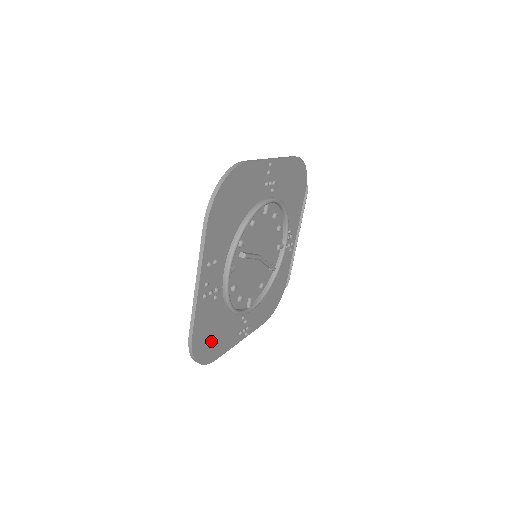
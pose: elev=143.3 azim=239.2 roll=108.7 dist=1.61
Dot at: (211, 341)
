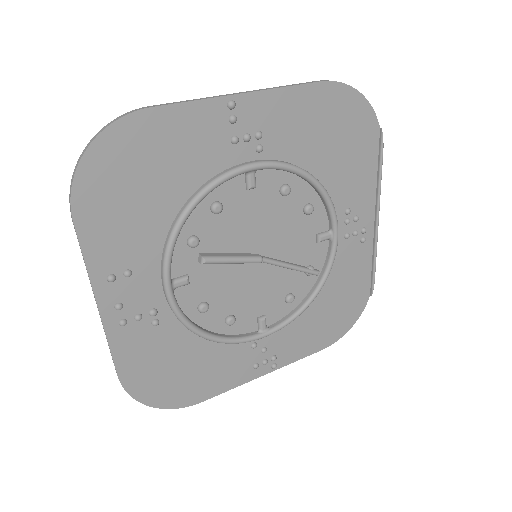
Dot at: (176, 379)
